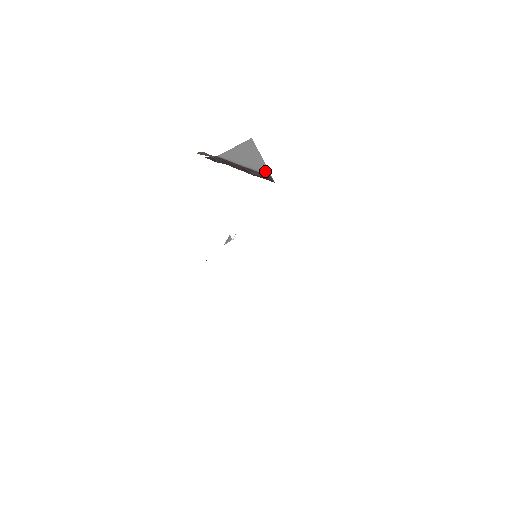
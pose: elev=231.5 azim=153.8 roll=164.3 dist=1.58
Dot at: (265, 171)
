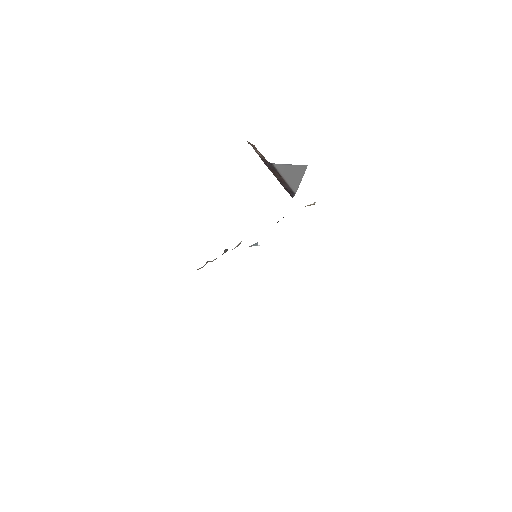
Dot at: (295, 189)
